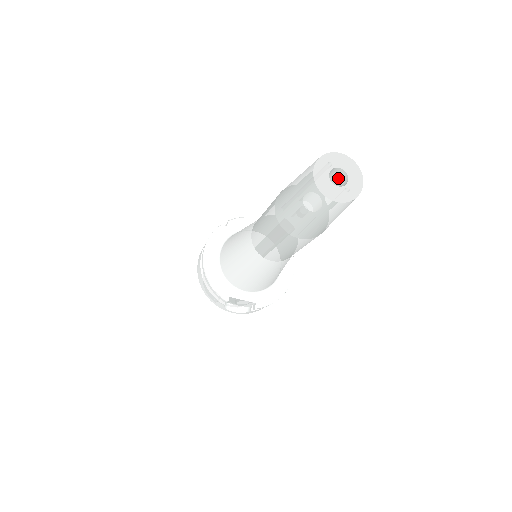
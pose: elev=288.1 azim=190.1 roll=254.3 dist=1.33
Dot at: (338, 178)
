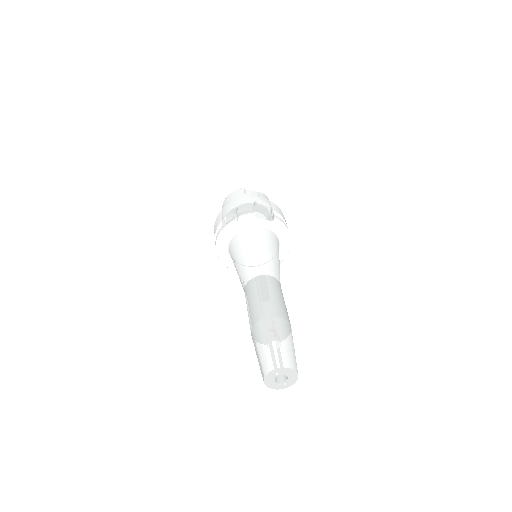
Dot at: occluded
